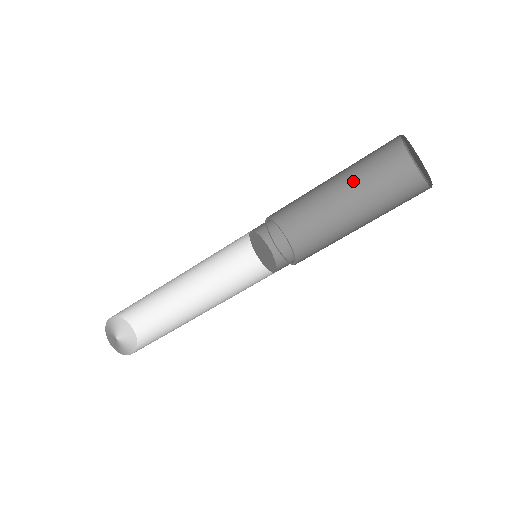
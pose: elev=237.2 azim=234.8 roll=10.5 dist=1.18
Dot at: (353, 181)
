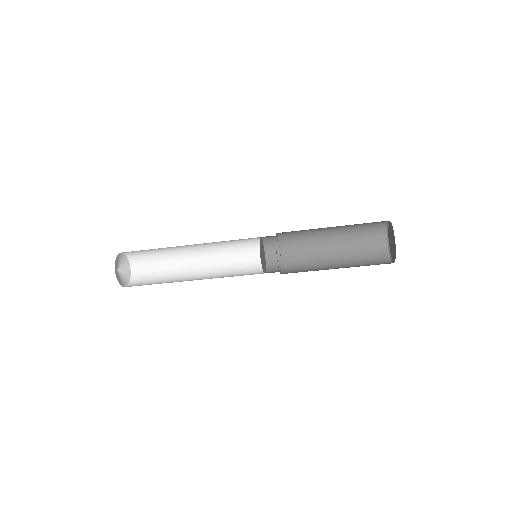
Dot at: occluded
